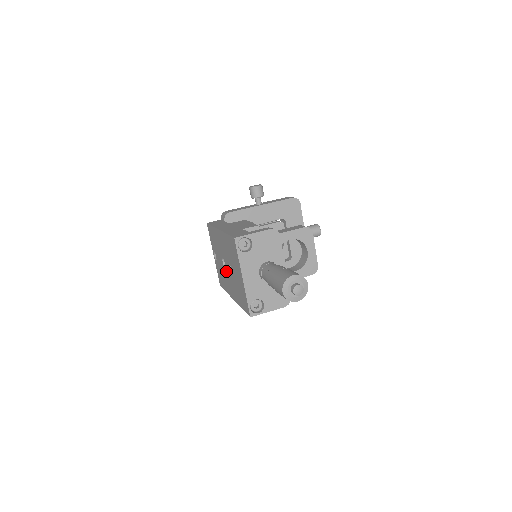
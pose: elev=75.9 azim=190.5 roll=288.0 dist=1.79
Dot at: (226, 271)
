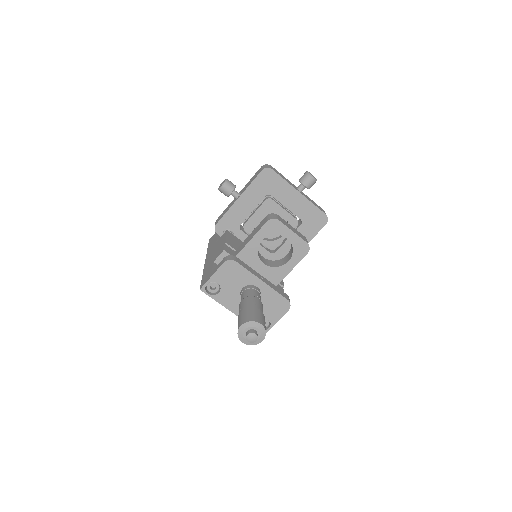
Dot at: occluded
